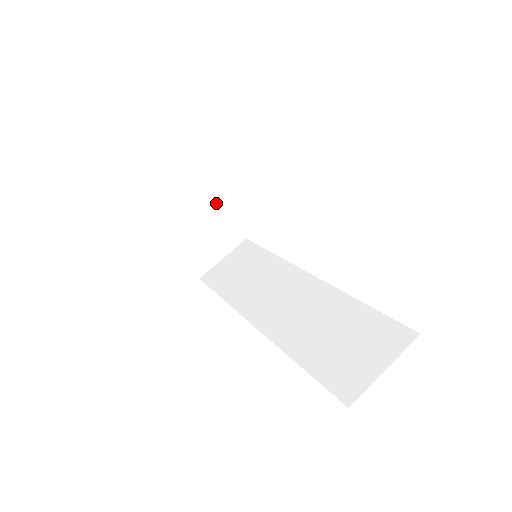
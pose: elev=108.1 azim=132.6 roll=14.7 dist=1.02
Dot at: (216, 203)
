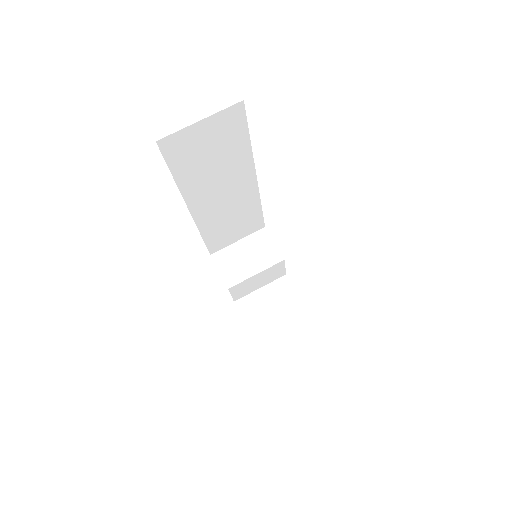
Dot at: (269, 264)
